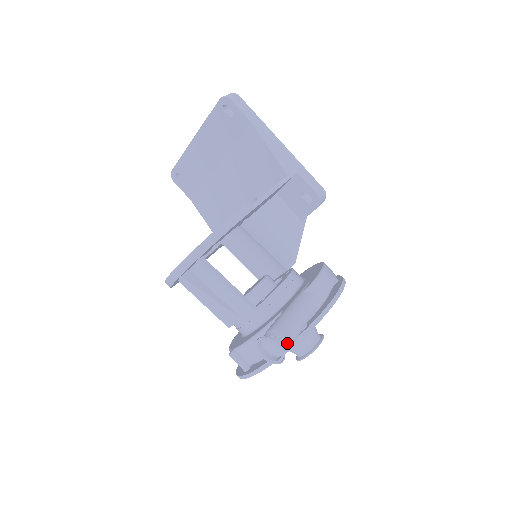
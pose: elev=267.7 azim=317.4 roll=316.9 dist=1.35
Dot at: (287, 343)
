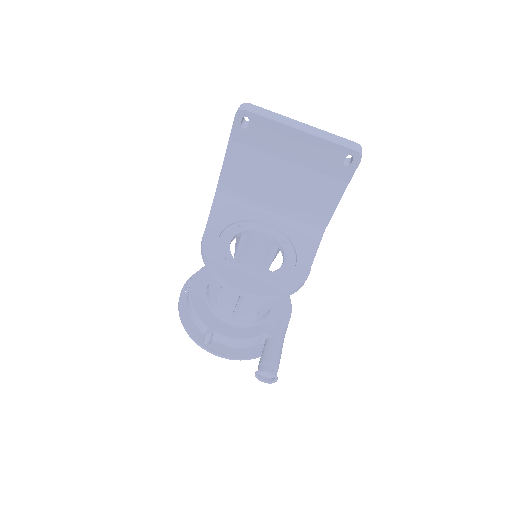
Dot at: occluded
